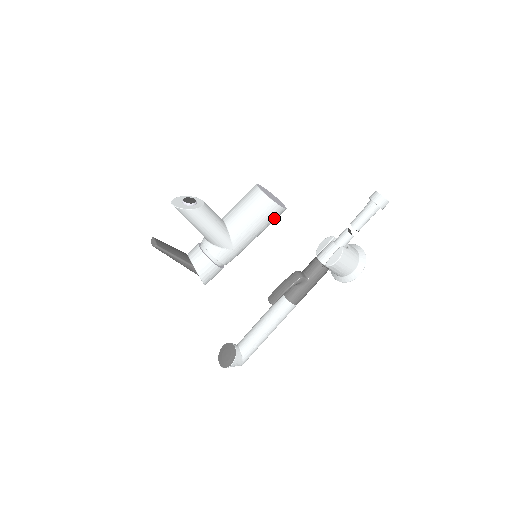
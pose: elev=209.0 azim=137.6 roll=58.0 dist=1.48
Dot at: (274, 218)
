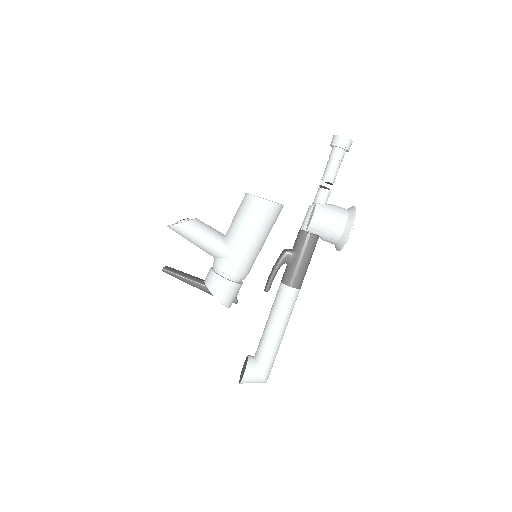
Dot at: (267, 215)
